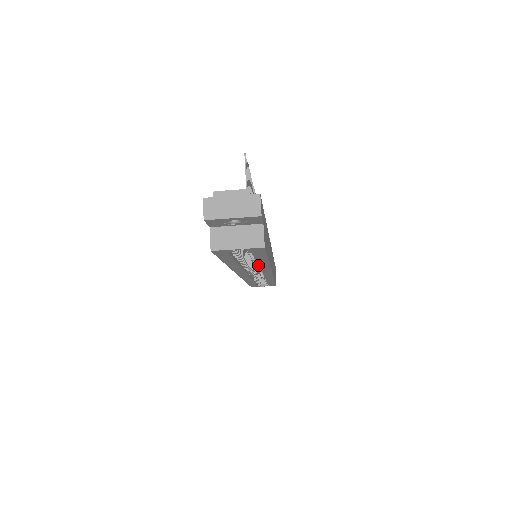
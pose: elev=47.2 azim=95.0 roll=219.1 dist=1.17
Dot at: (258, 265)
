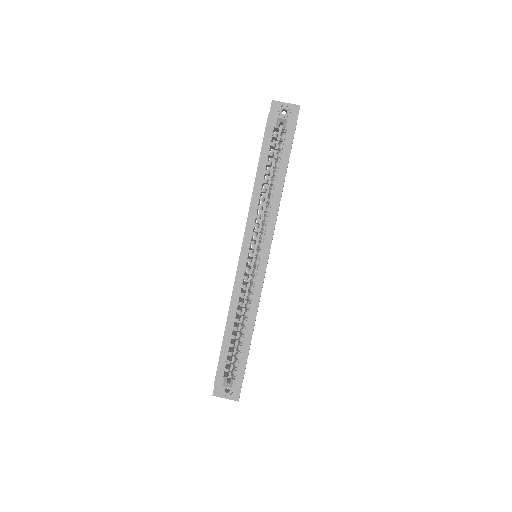
Dot at: (273, 196)
